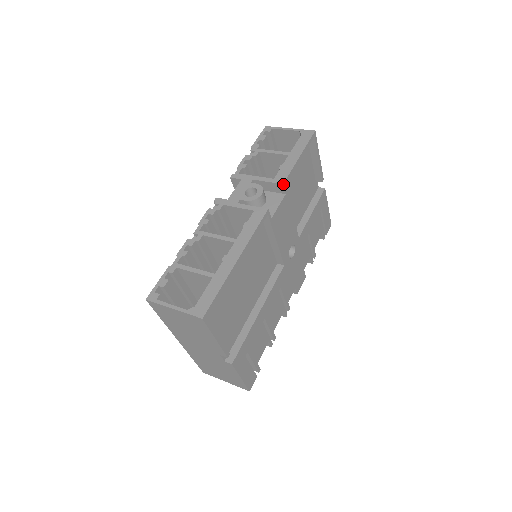
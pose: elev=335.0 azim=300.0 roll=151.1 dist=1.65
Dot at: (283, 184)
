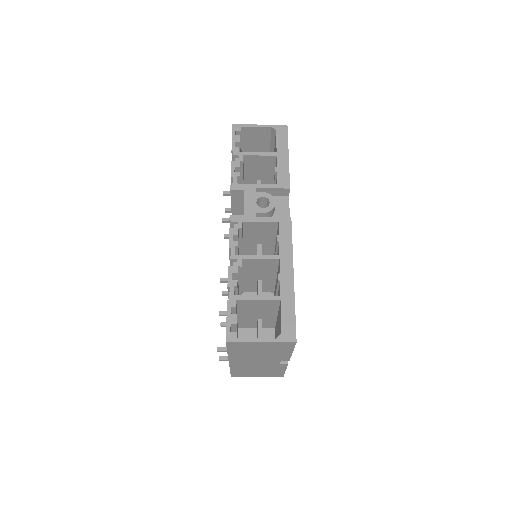
Dot at: occluded
